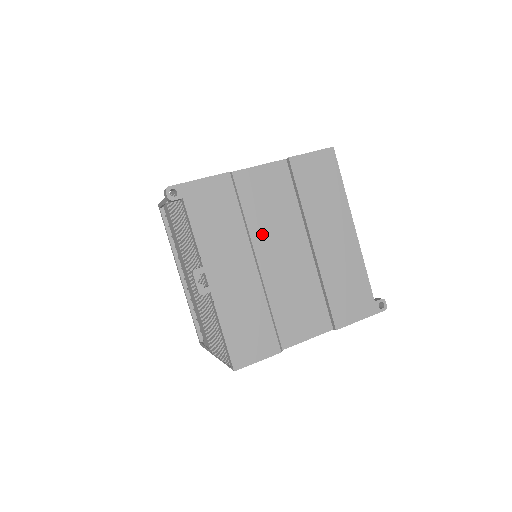
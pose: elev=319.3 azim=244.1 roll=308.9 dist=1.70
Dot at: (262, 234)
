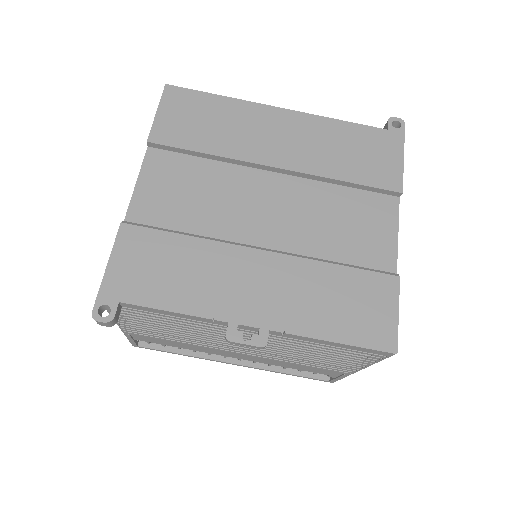
Dot at: (227, 224)
